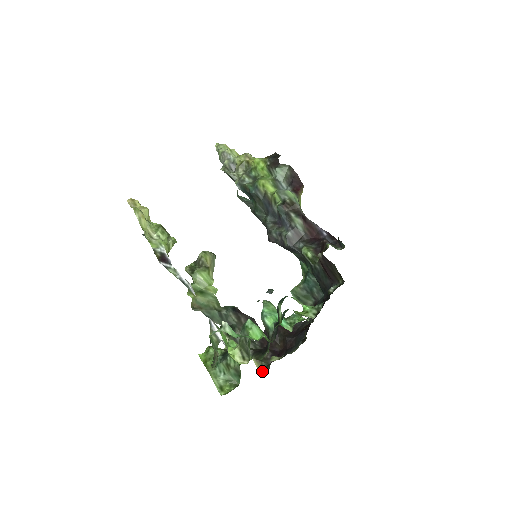
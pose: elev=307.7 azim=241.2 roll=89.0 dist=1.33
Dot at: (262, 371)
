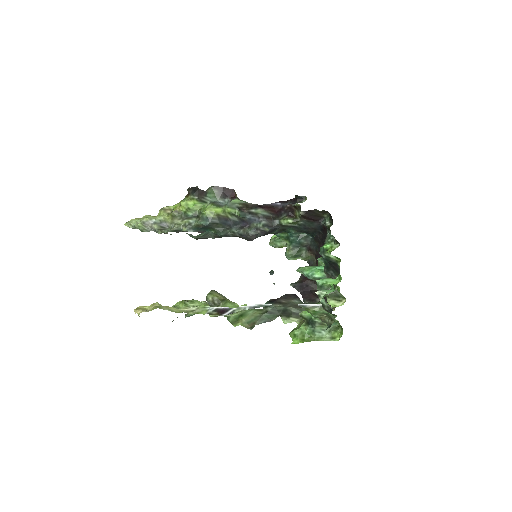
Dot at: occluded
